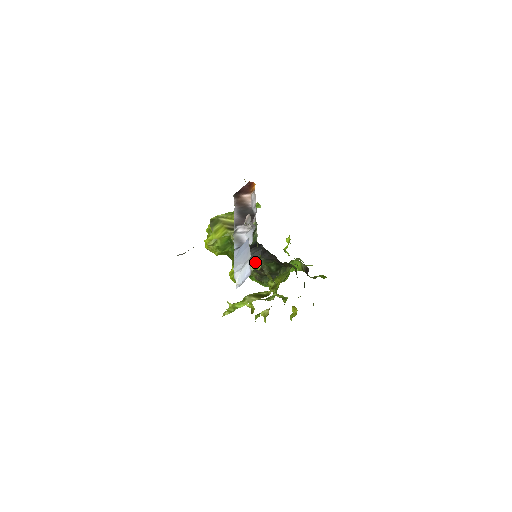
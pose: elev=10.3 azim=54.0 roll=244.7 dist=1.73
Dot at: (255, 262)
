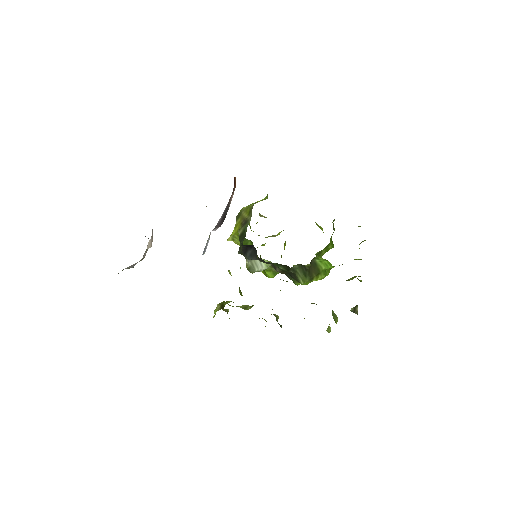
Dot at: (265, 261)
